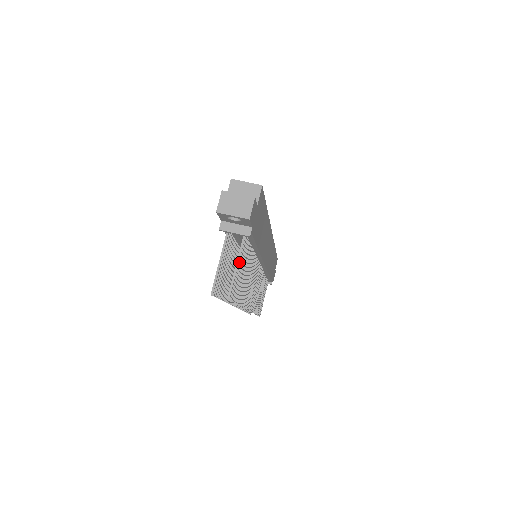
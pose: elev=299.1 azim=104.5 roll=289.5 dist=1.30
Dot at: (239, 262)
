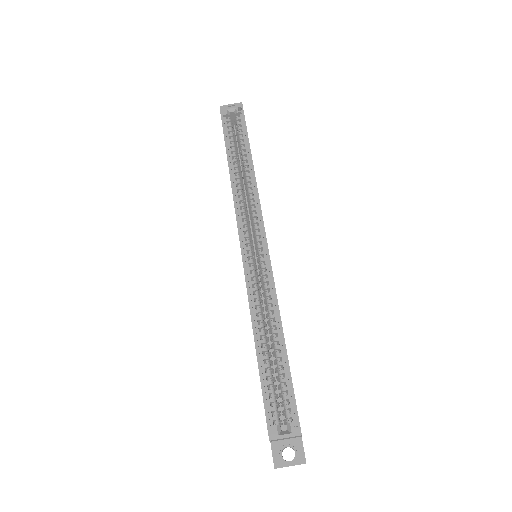
Dot at: occluded
